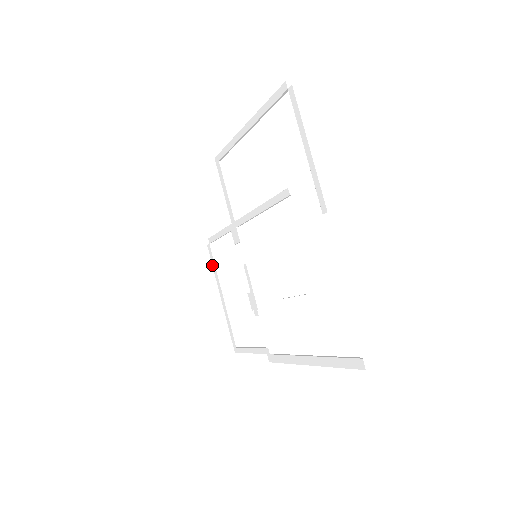
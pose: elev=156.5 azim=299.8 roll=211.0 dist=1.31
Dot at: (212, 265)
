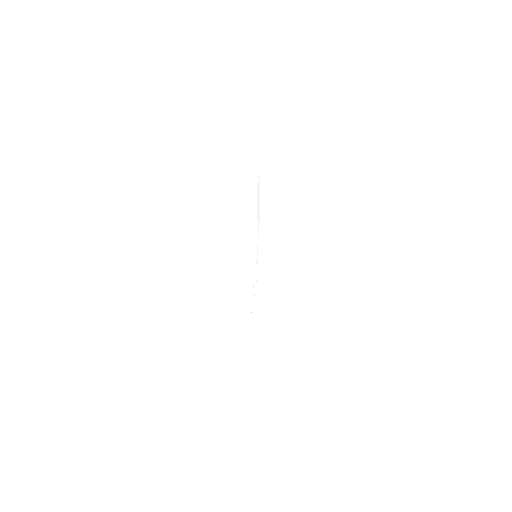
Dot at: occluded
